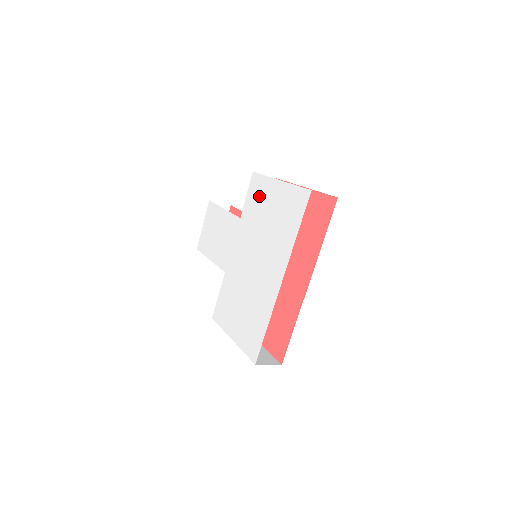
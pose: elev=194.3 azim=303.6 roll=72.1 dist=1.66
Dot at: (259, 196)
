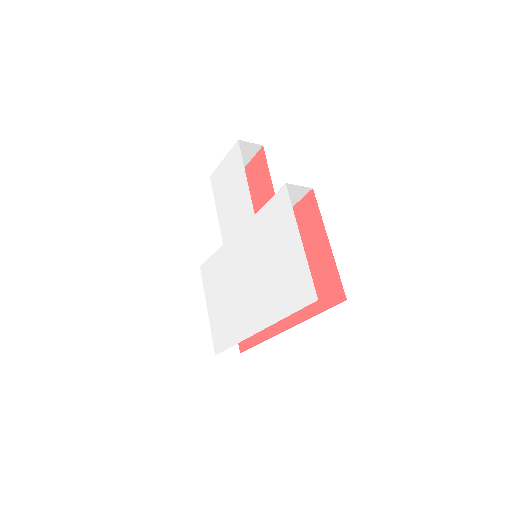
Dot at: (278, 222)
